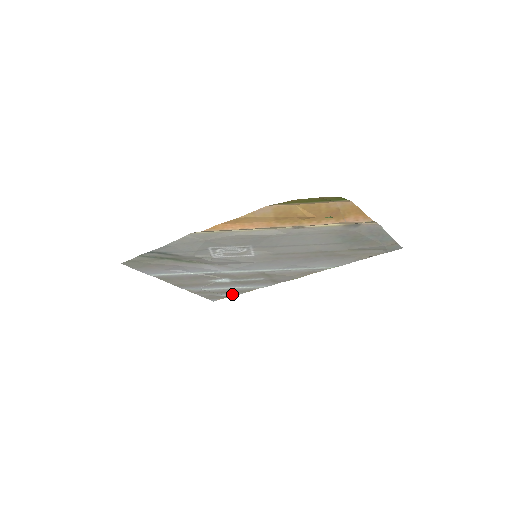
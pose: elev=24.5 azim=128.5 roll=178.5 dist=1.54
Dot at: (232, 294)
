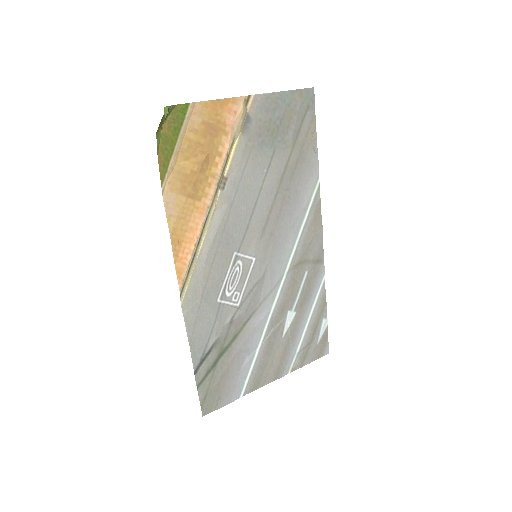
Dot at: (323, 324)
